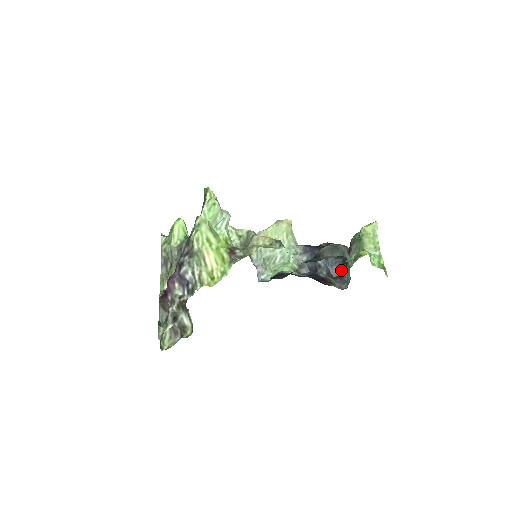
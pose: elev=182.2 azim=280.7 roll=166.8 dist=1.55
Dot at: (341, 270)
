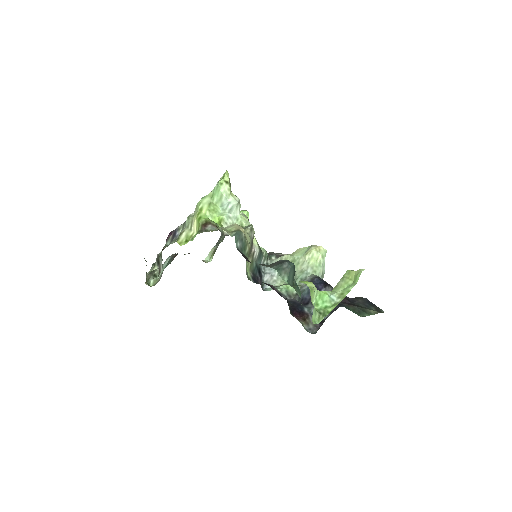
Dot at: (328, 316)
